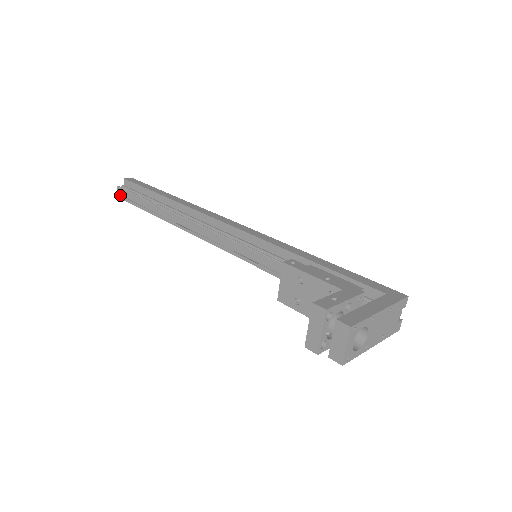
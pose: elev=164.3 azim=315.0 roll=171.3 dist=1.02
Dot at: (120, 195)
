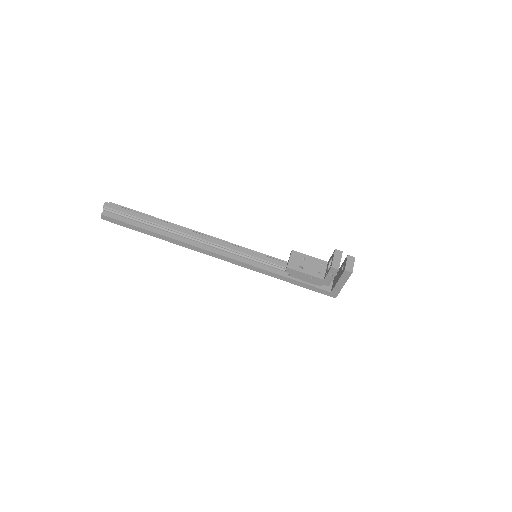
Dot at: (109, 207)
